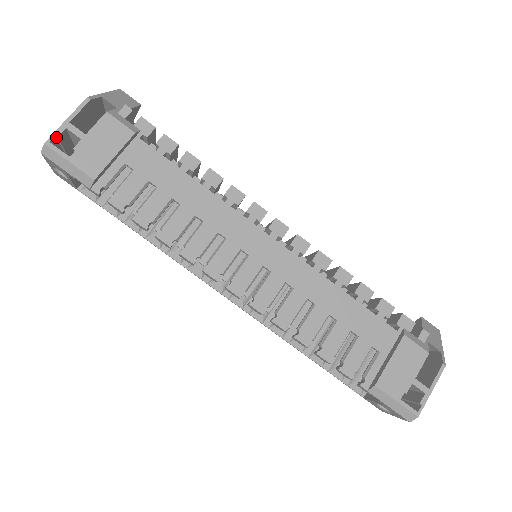
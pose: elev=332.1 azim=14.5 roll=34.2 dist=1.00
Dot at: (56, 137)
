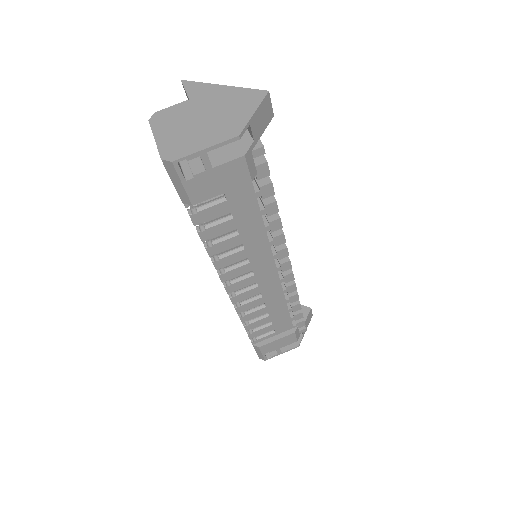
Dot at: (185, 157)
